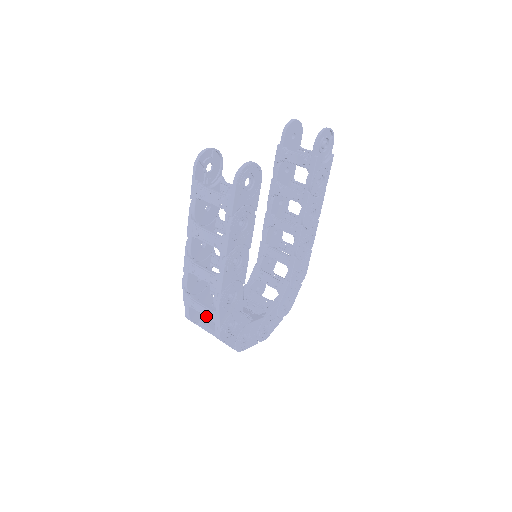
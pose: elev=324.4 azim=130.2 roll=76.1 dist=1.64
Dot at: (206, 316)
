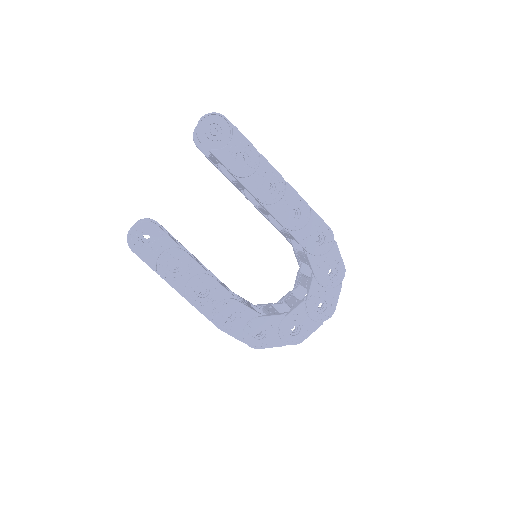
Dot at: occluded
